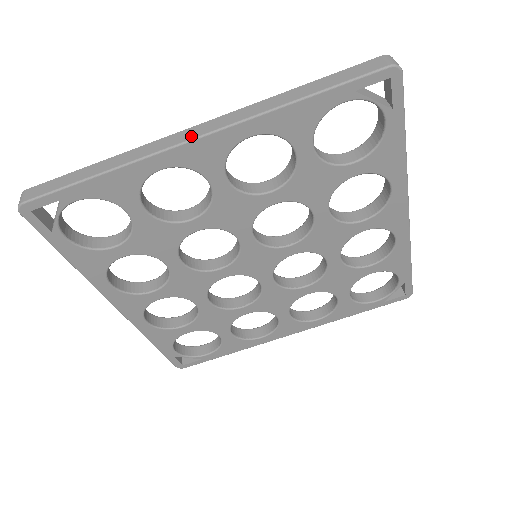
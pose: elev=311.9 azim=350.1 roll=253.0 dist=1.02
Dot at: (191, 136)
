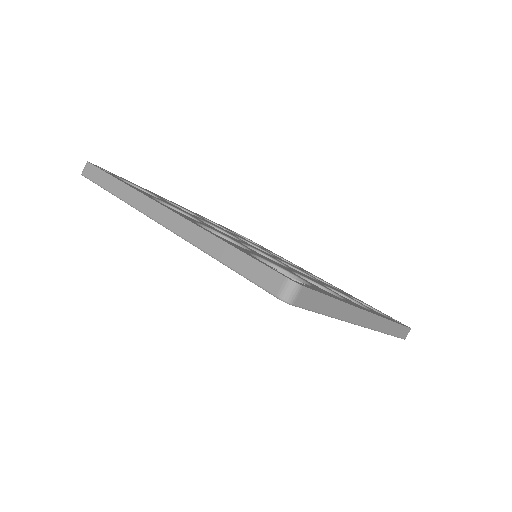
Dot at: (157, 217)
